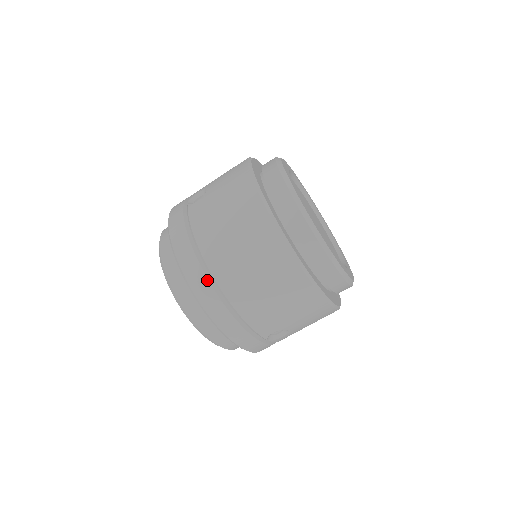
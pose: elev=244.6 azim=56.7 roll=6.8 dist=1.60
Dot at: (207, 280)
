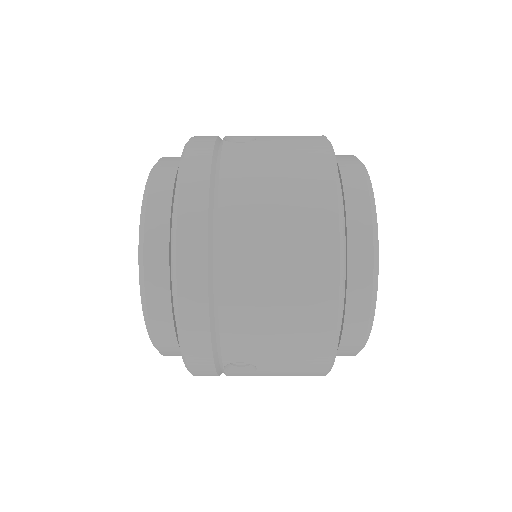
Dot at: (206, 244)
